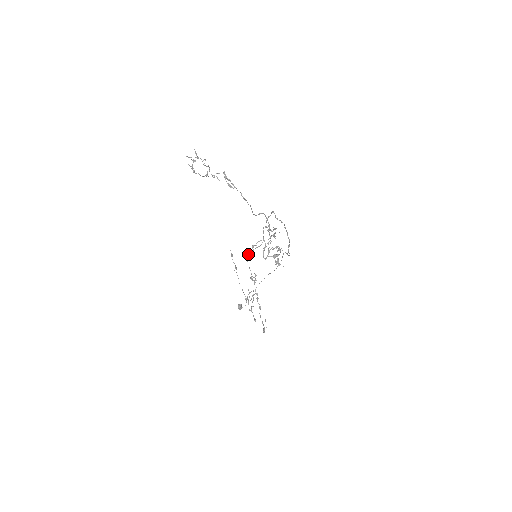
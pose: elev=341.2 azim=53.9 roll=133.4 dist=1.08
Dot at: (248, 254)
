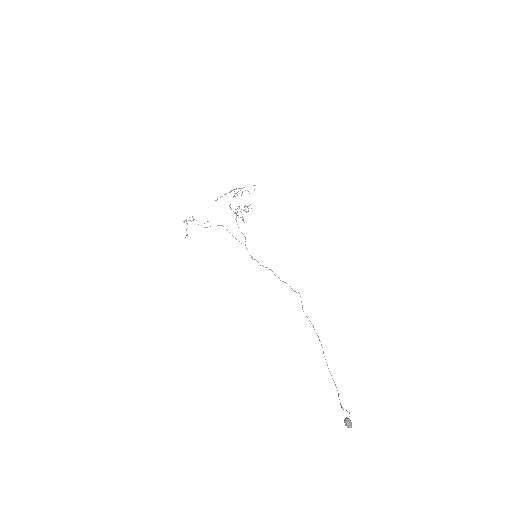
Dot at: occluded
